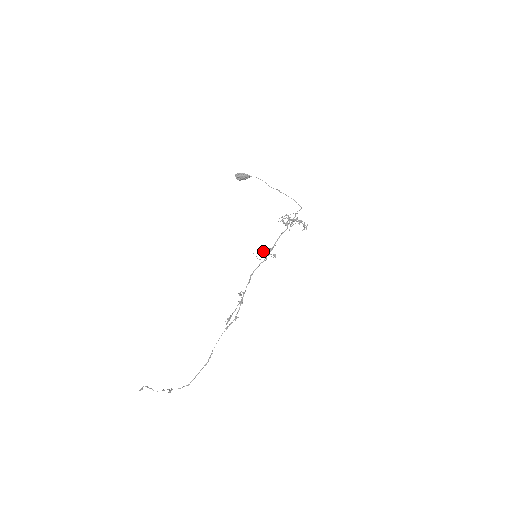
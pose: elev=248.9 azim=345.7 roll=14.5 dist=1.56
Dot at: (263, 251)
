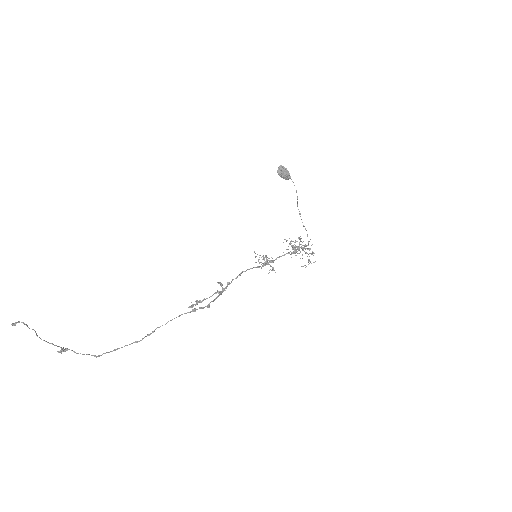
Dot at: (266, 256)
